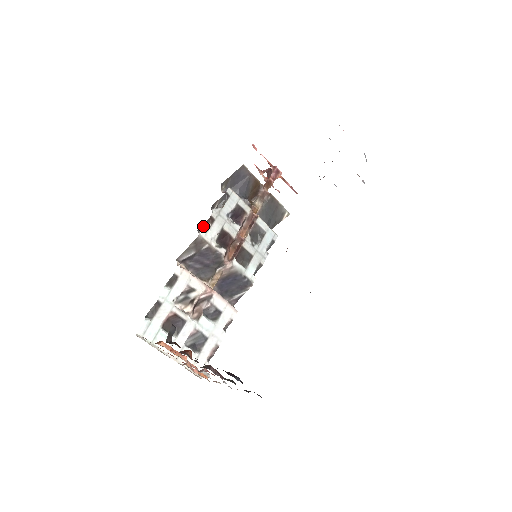
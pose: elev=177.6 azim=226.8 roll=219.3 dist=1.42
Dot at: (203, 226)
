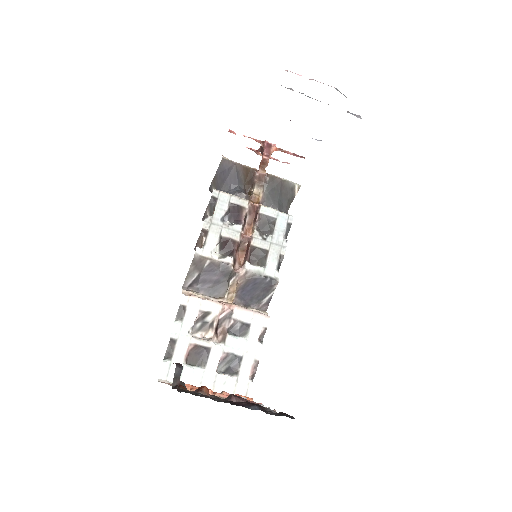
Dot at: (198, 242)
